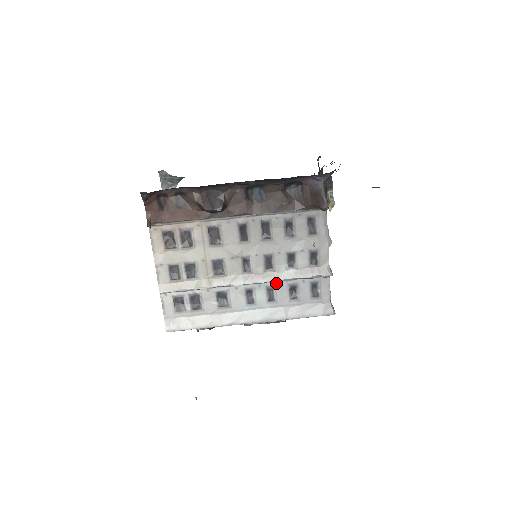
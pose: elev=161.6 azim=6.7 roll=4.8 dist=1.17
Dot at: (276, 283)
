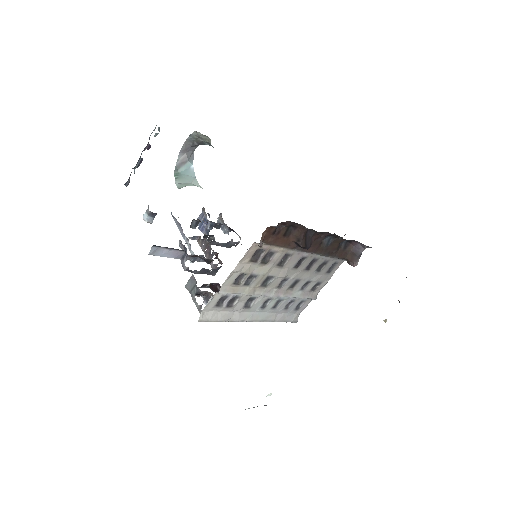
Dot at: (286, 298)
